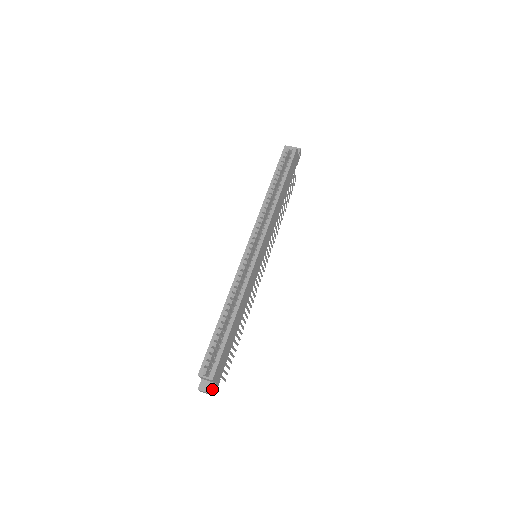
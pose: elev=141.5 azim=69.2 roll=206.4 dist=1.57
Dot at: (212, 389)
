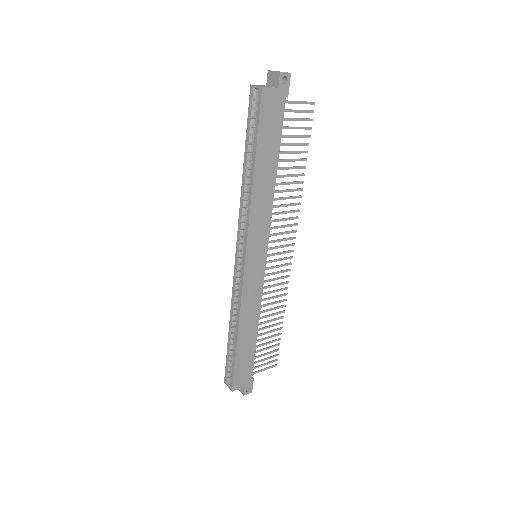
Dot at: (243, 391)
